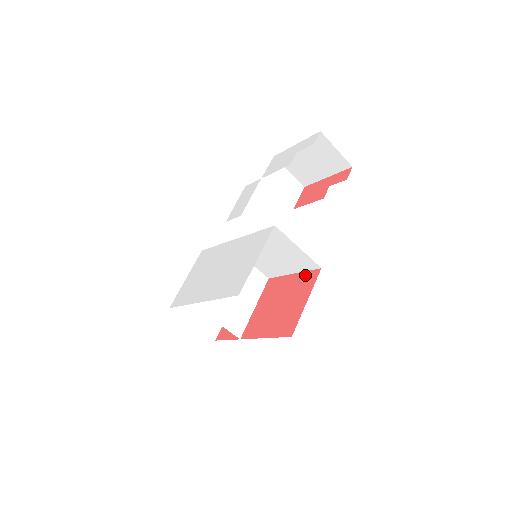
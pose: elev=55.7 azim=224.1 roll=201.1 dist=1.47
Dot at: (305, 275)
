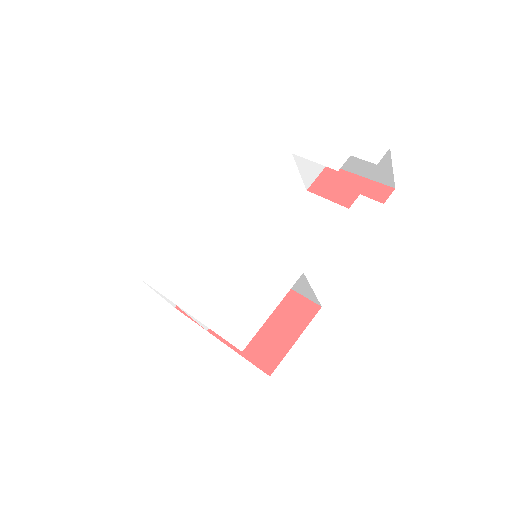
Dot at: (301, 301)
